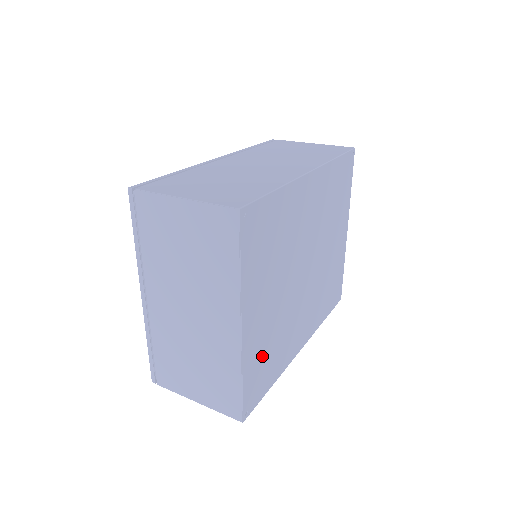
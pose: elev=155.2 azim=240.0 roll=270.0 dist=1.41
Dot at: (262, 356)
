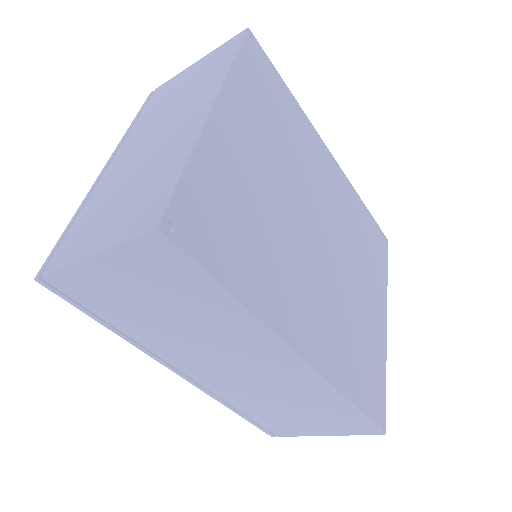
Dot at: (230, 203)
